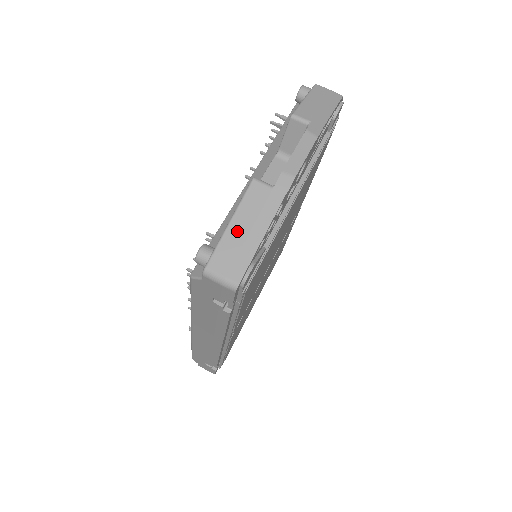
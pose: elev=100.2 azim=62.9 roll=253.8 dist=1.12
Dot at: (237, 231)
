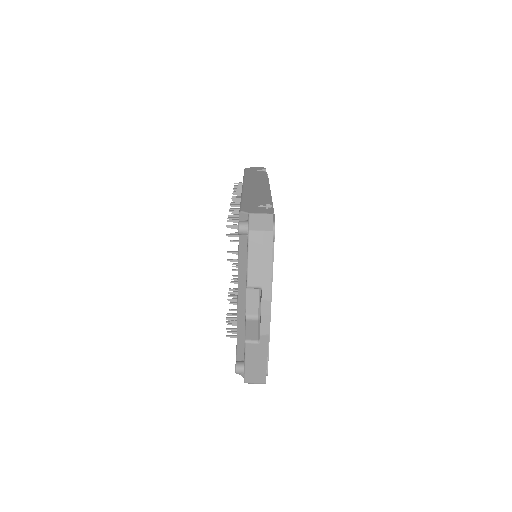
Dot at: (251, 366)
